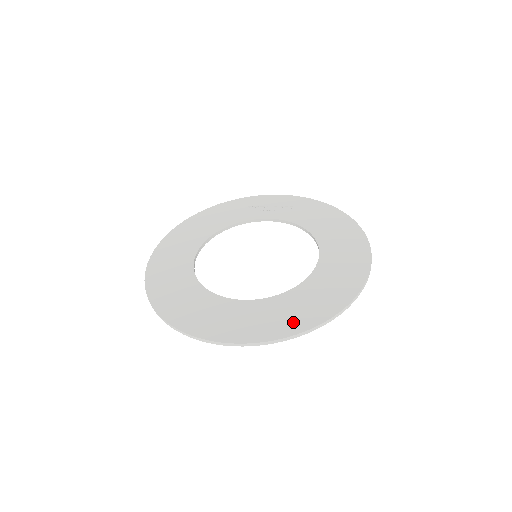
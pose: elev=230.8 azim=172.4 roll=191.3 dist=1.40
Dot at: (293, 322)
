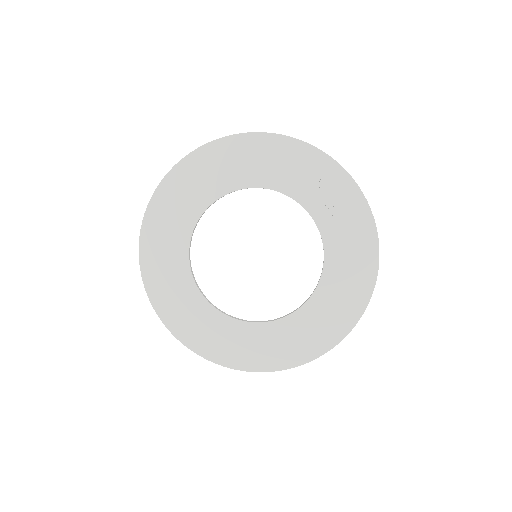
Dot at: (215, 349)
